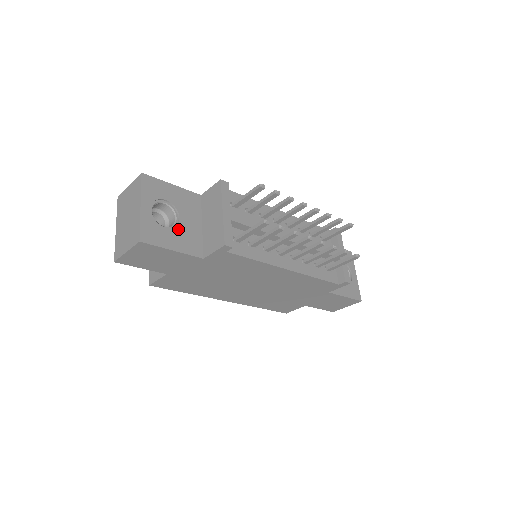
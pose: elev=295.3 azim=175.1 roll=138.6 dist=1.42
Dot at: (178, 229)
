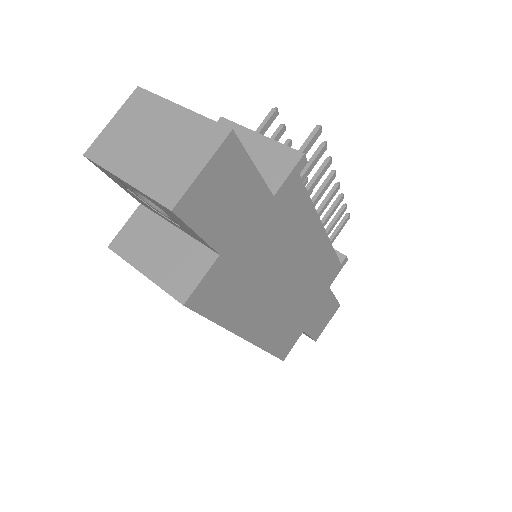
Dot at: occluded
